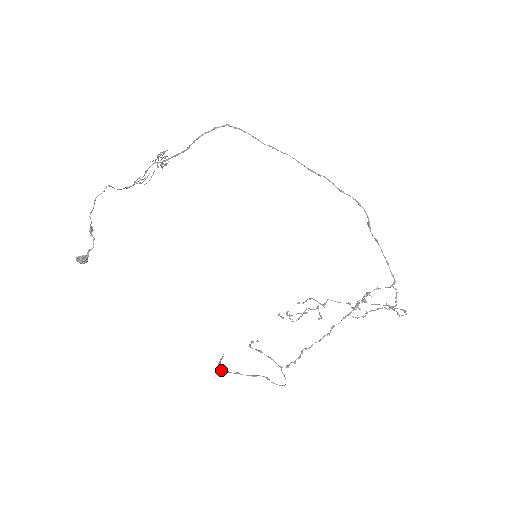
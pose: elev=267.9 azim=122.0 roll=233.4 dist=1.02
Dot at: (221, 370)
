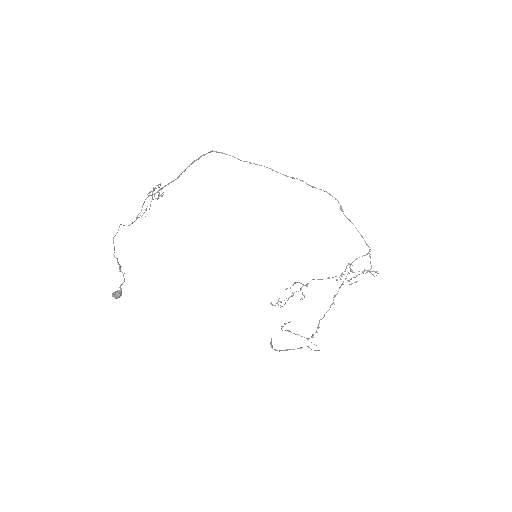
Dot at: (275, 350)
